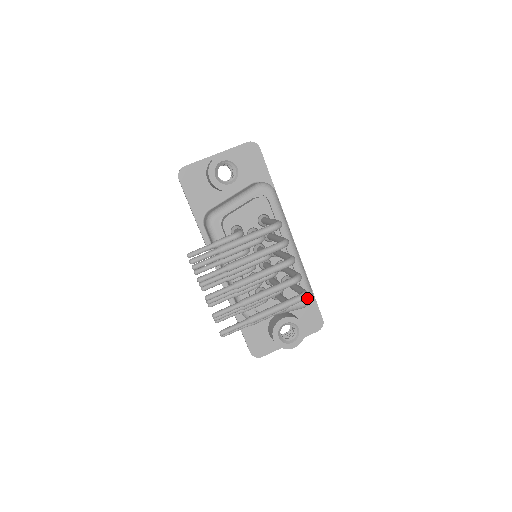
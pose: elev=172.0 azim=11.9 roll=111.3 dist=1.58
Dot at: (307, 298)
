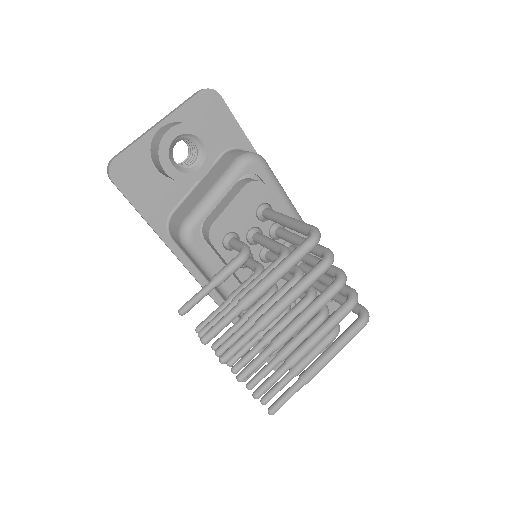
Dot at: occluded
